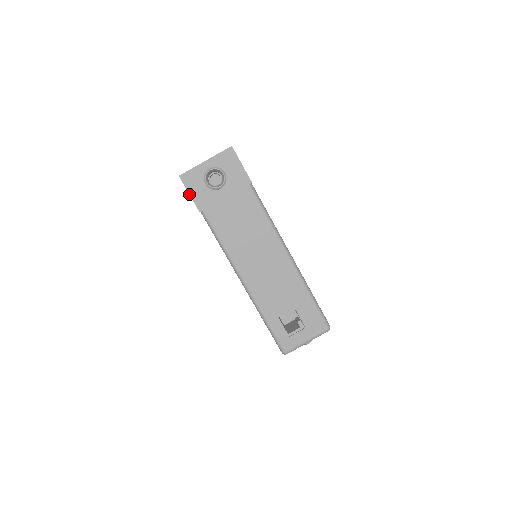
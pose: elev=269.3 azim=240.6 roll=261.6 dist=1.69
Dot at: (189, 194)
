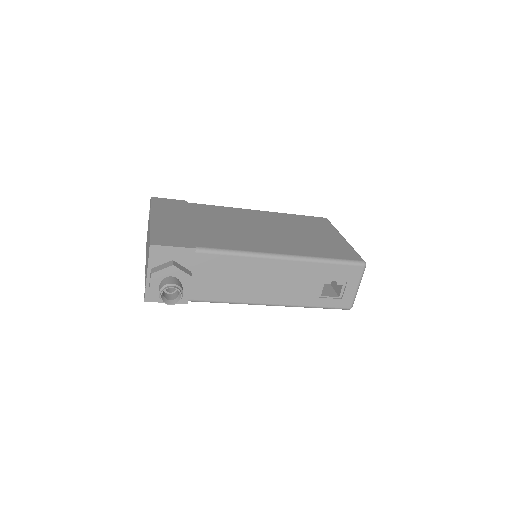
Dot at: occluded
